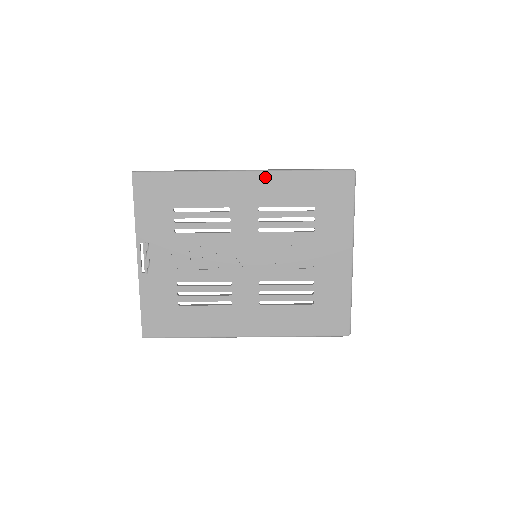
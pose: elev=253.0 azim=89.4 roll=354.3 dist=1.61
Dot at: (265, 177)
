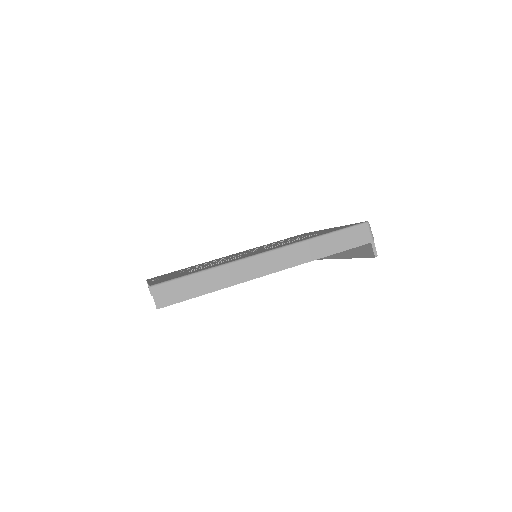
Dot at: occluded
